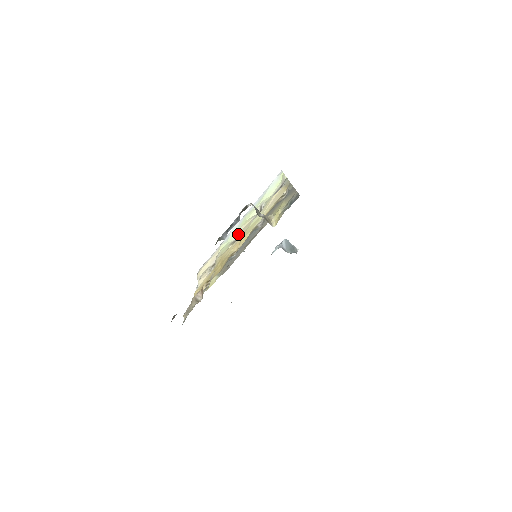
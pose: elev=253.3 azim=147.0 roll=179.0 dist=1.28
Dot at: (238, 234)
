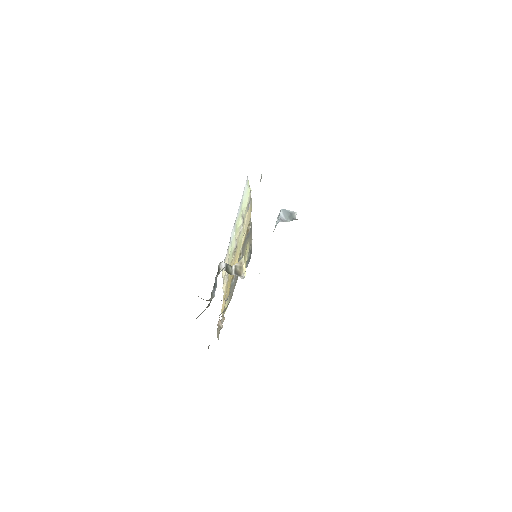
Dot at: (236, 241)
